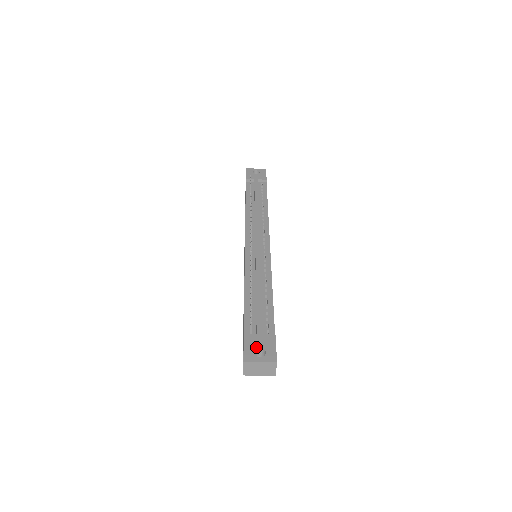
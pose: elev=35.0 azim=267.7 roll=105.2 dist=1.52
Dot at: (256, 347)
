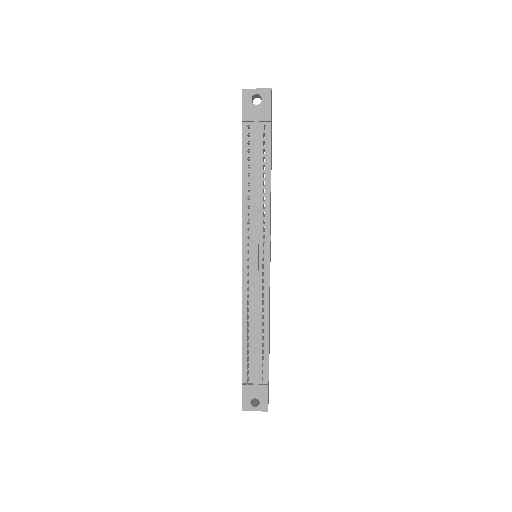
Dot at: (252, 398)
